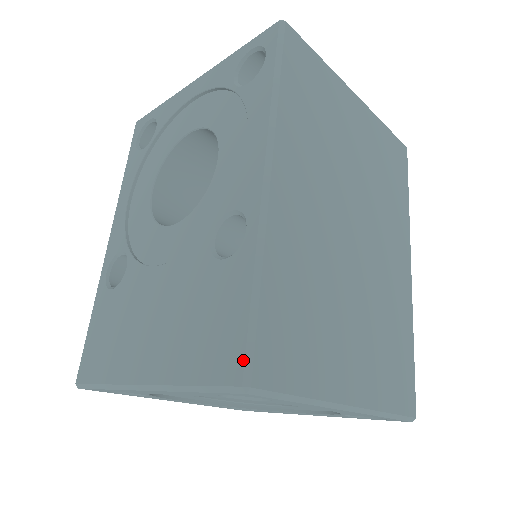
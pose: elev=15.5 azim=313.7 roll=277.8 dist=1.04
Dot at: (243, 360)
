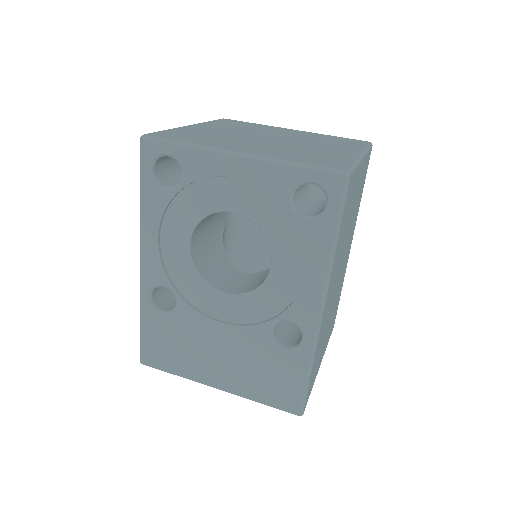
Dot at: (300, 406)
